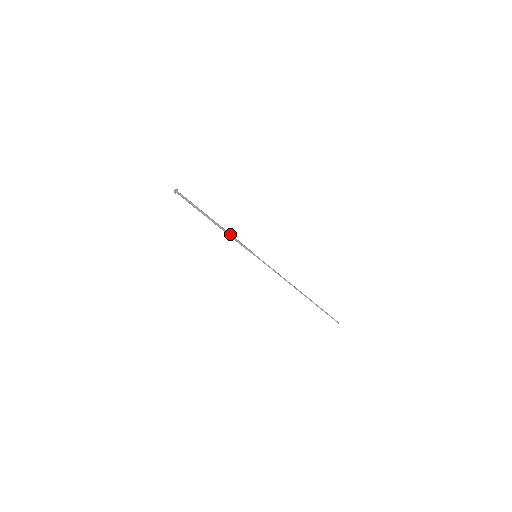
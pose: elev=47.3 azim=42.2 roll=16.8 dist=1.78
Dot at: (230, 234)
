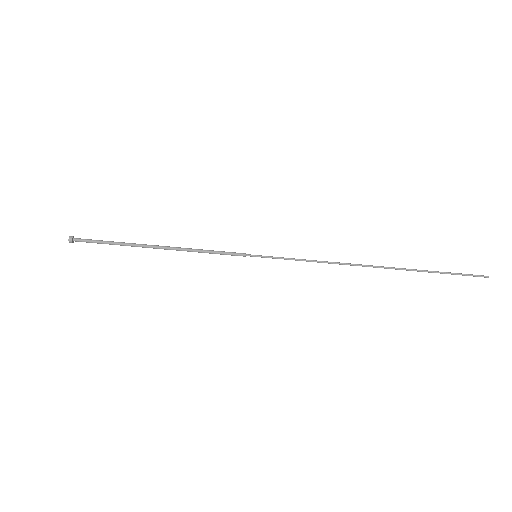
Dot at: (191, 250)
